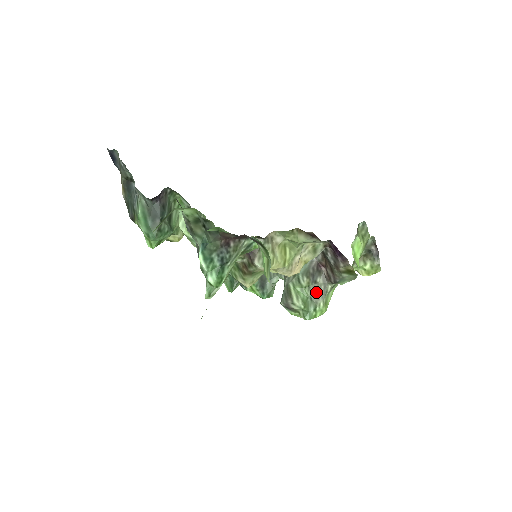
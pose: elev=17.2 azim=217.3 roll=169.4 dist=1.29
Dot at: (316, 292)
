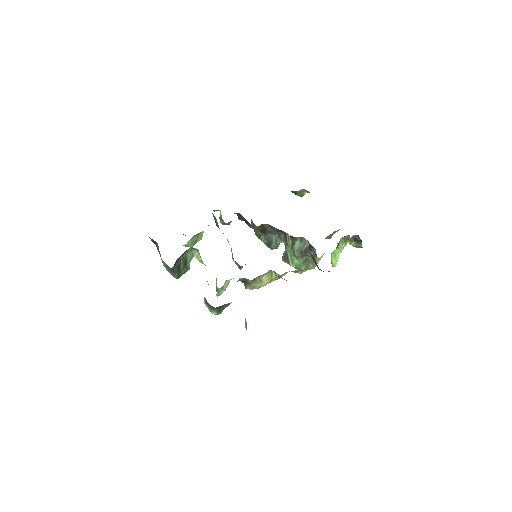
Dot at: (307, 260)
